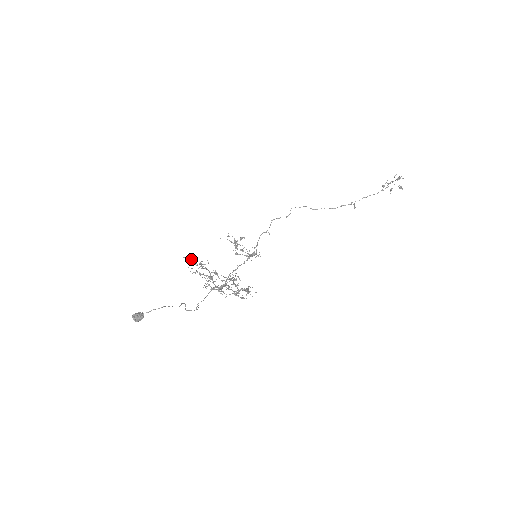
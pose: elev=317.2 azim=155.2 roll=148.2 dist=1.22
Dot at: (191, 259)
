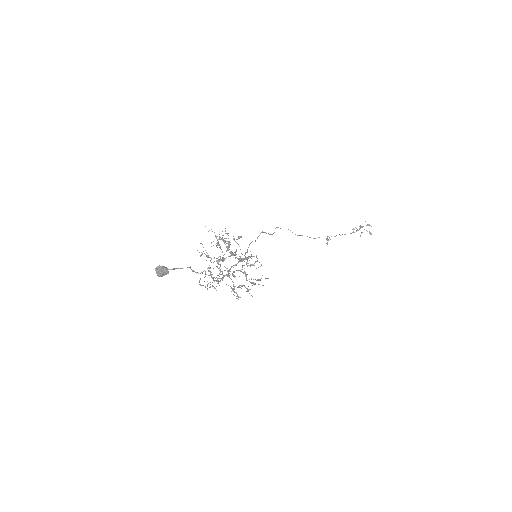
Dot at: (212, 231)
